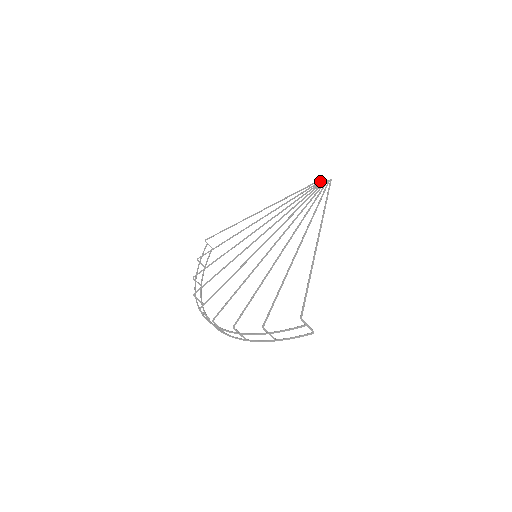
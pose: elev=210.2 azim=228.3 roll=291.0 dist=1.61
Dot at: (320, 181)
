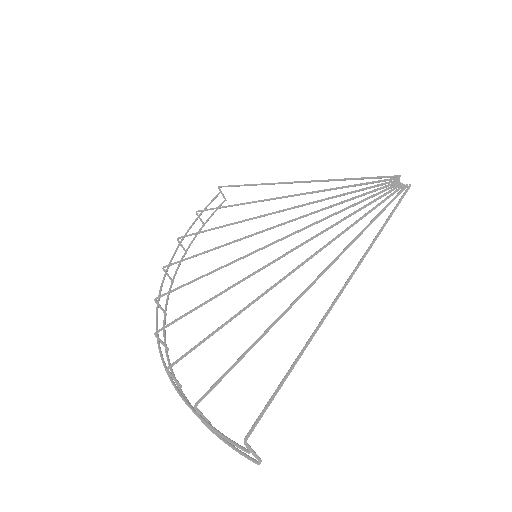
Dot at: (394, 178)
